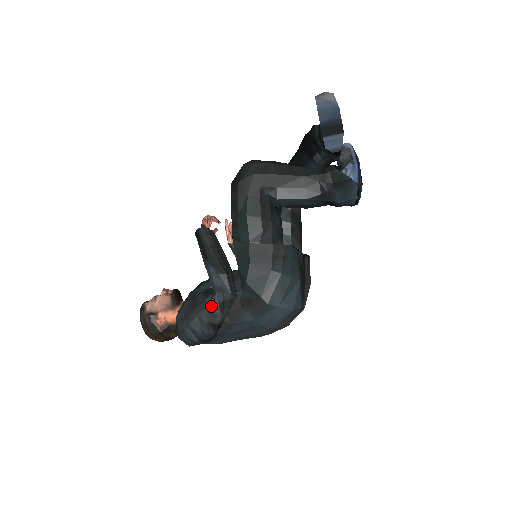
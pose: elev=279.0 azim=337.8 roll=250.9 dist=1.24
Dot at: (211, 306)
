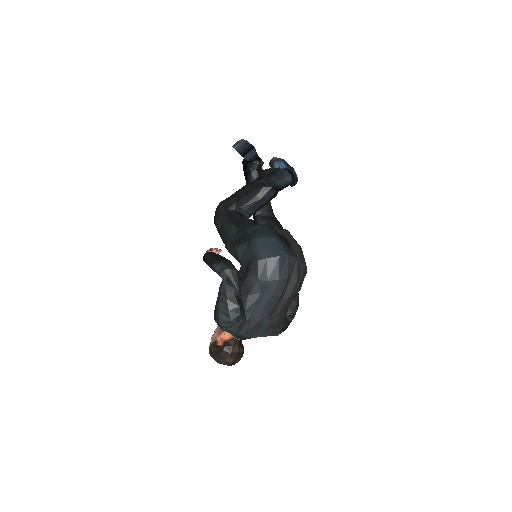
Dot at: (223, 287)
